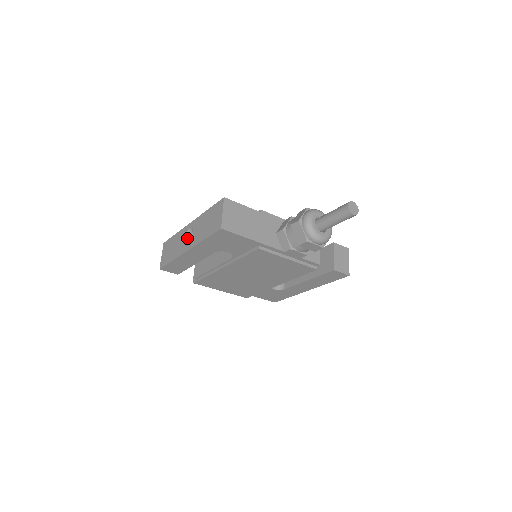
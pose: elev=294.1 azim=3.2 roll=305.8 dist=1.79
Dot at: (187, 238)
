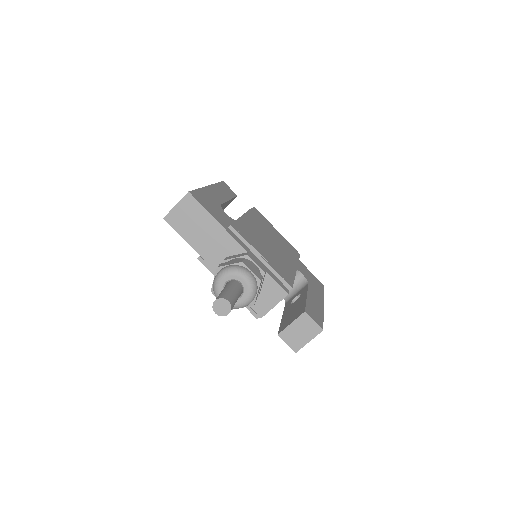
Dot at: occluded
